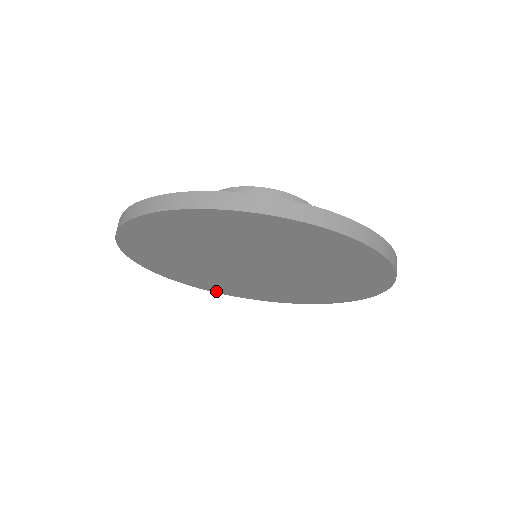
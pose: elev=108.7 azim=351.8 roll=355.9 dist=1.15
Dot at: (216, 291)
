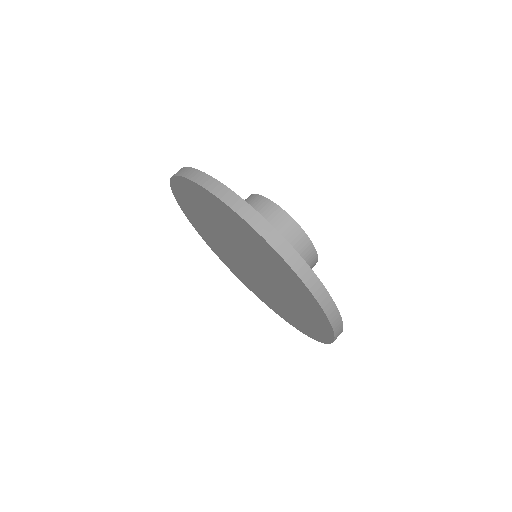
Dot at: (217, 254)
